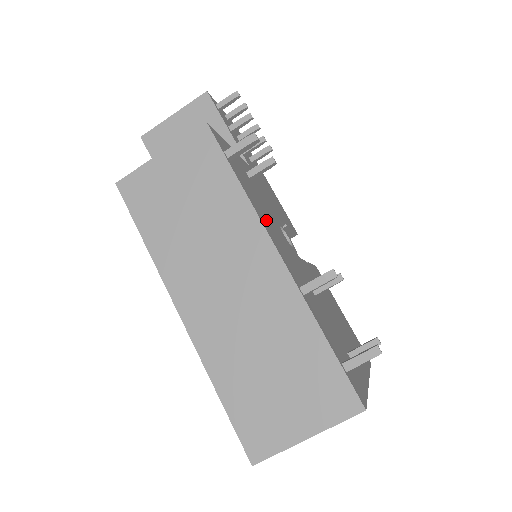
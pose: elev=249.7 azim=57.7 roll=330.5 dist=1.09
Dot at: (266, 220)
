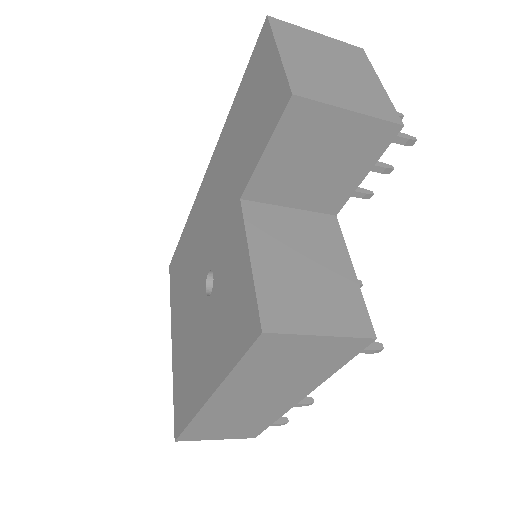
Dot at: occluded
